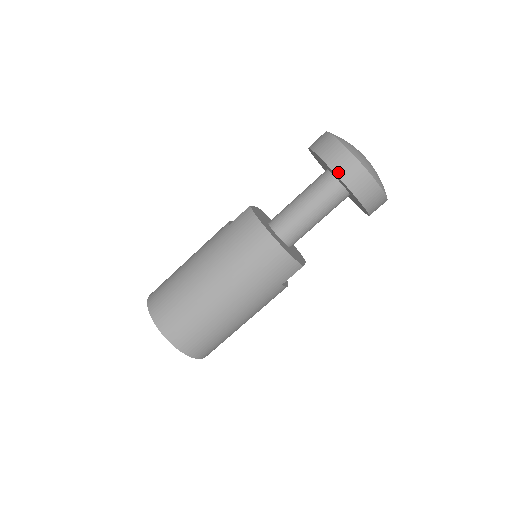
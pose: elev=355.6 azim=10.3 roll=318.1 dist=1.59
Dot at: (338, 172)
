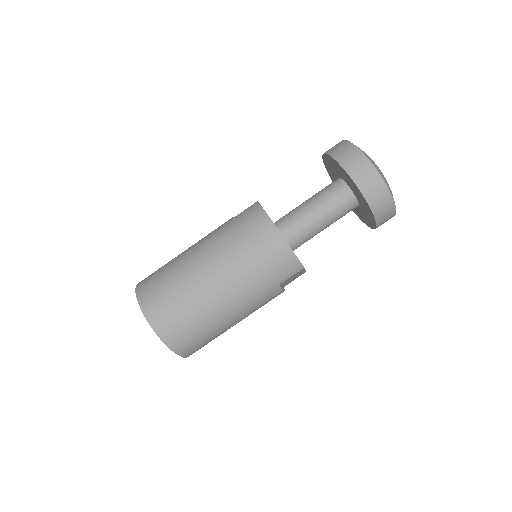
Dot at: (351, 173)
